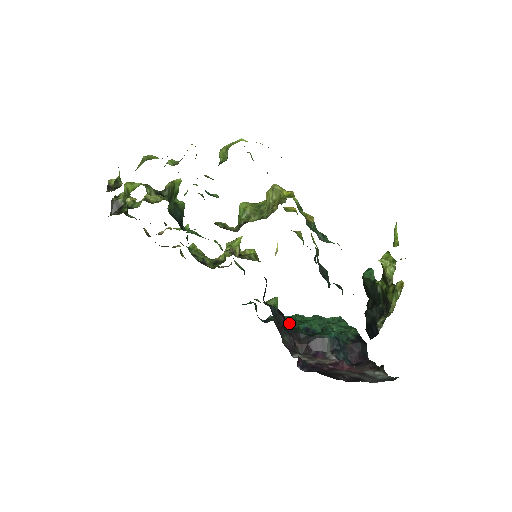
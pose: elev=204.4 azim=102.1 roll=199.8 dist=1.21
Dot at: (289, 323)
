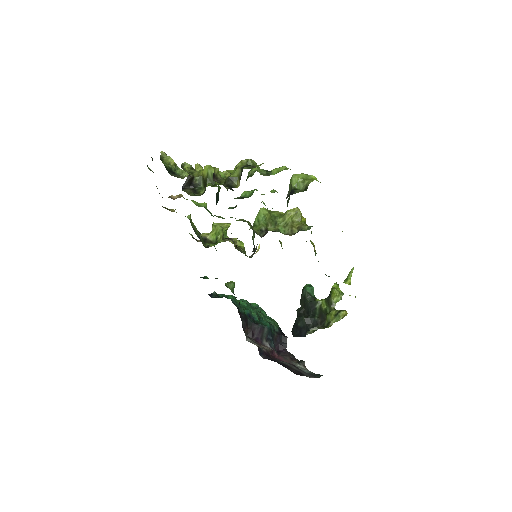
Dot at: (237, 306)
